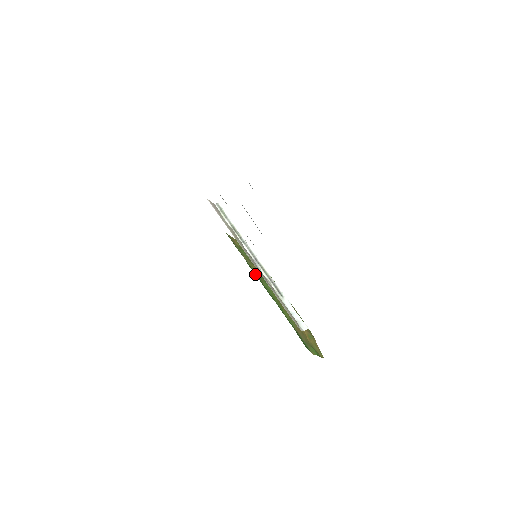
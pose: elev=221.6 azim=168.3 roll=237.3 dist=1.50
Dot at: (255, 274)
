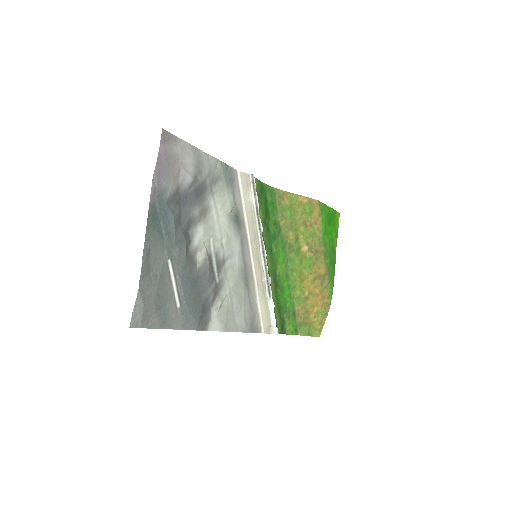
Dot at: (277, 249)
